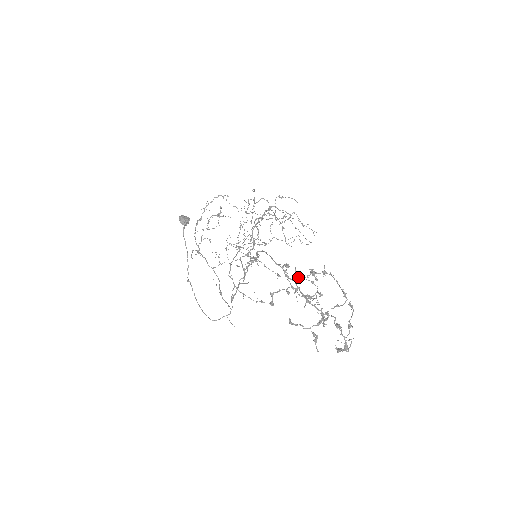
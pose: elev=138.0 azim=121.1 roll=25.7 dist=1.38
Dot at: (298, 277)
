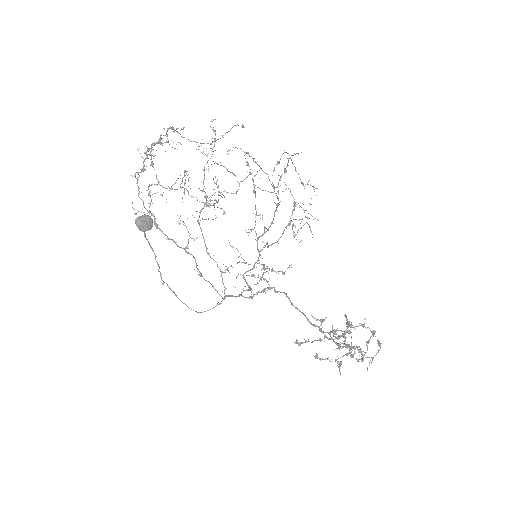
Dot at: (335, 333)
